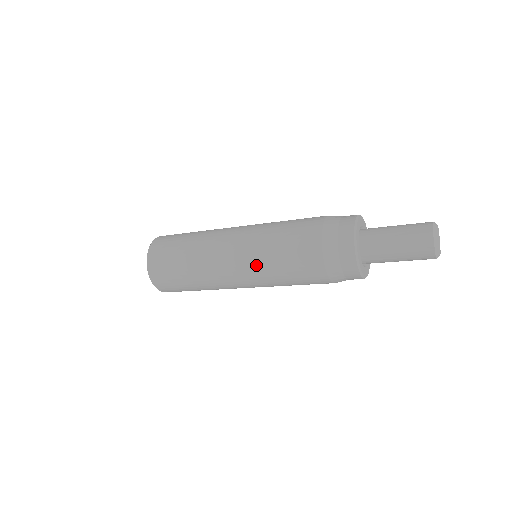
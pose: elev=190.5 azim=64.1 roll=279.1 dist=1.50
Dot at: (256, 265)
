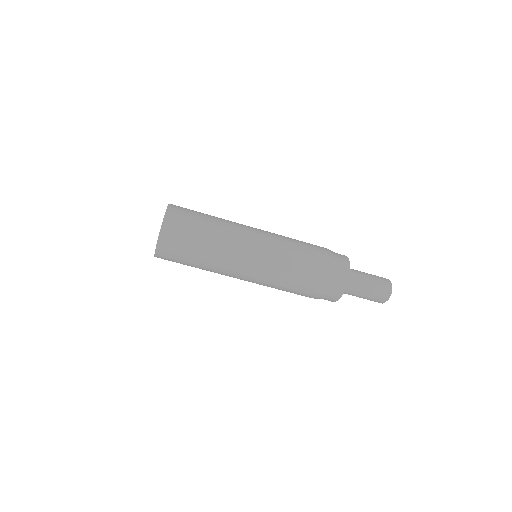
Dot at: (275, 235)
